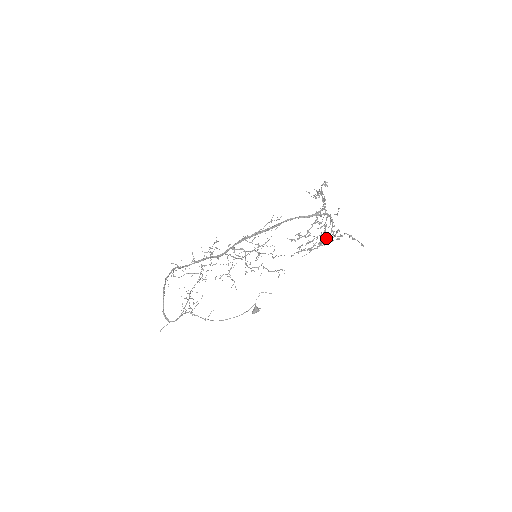
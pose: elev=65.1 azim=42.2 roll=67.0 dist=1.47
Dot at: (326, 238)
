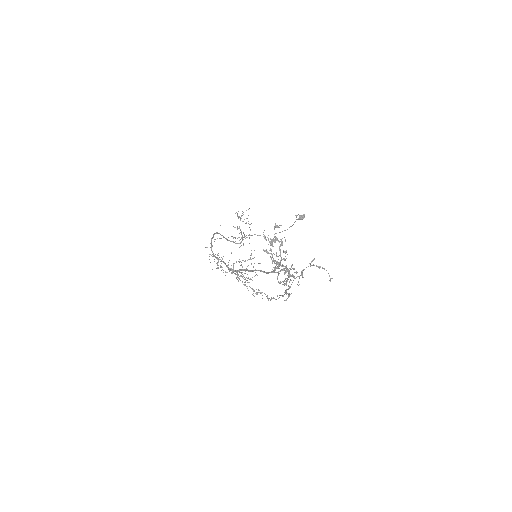
Dot at: (290, 287)
